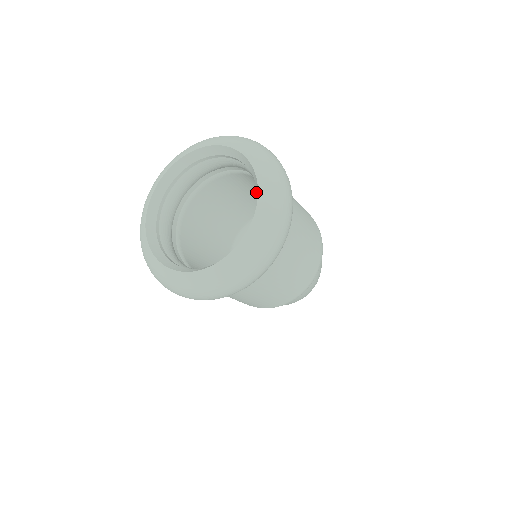
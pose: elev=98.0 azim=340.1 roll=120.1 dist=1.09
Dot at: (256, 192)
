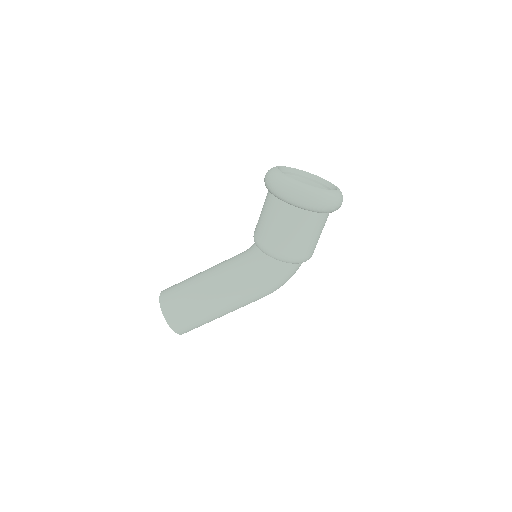
Dot at: occluded
